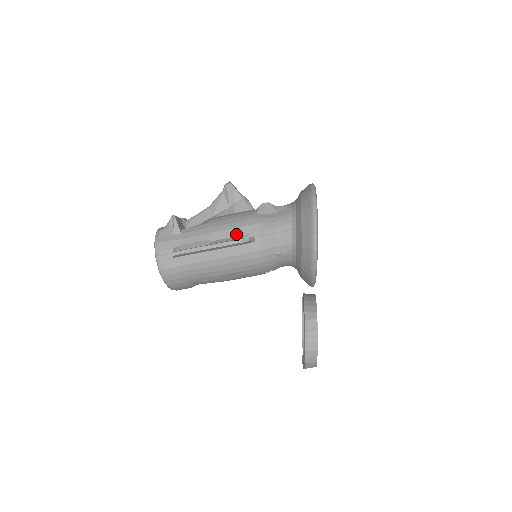
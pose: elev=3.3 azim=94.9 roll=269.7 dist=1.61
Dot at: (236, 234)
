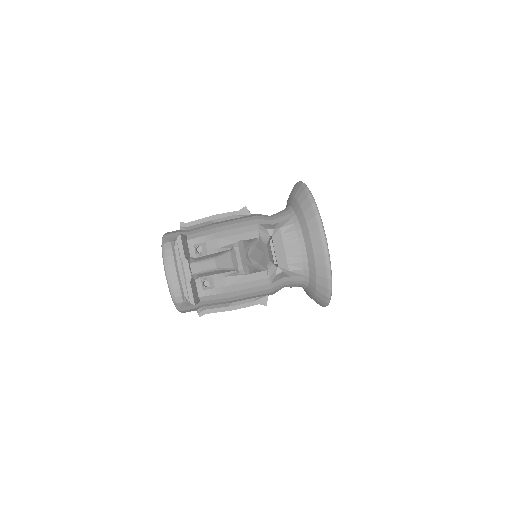
Dot at: (253, 298)
